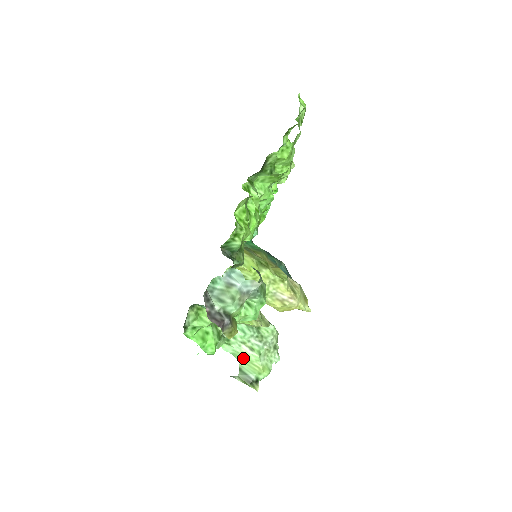
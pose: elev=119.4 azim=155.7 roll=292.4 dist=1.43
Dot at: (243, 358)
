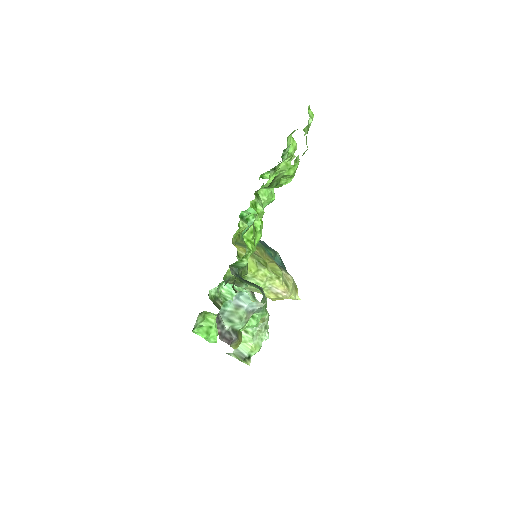
Dot at: occluded
